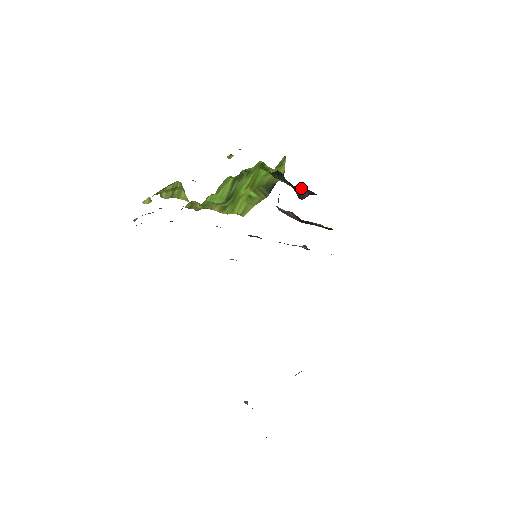
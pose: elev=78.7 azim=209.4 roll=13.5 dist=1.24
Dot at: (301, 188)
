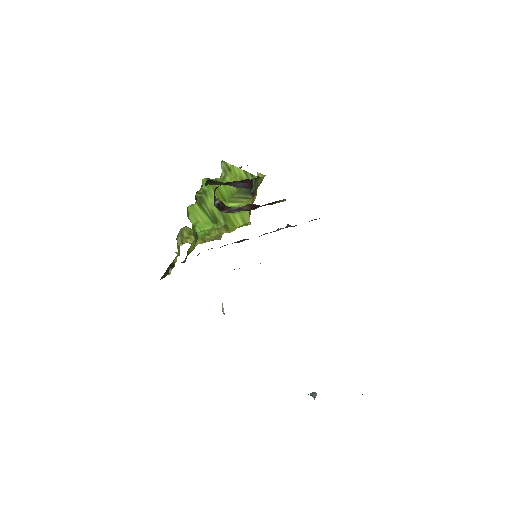
Dot at: (227, 183)
